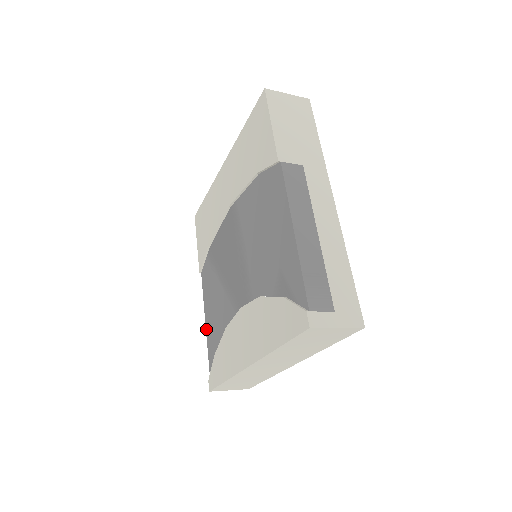
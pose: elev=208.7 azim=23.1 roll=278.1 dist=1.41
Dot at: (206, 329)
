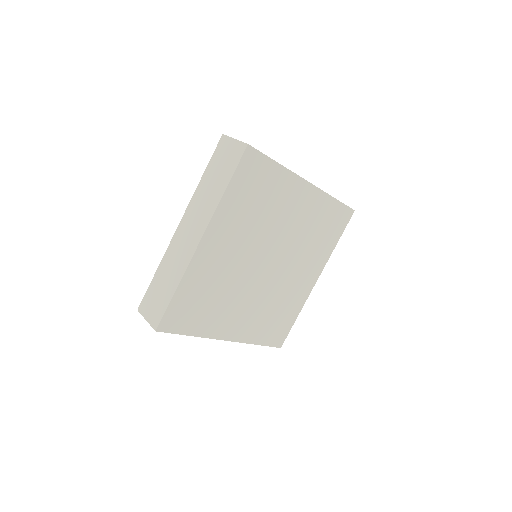
Dot at: occluded
